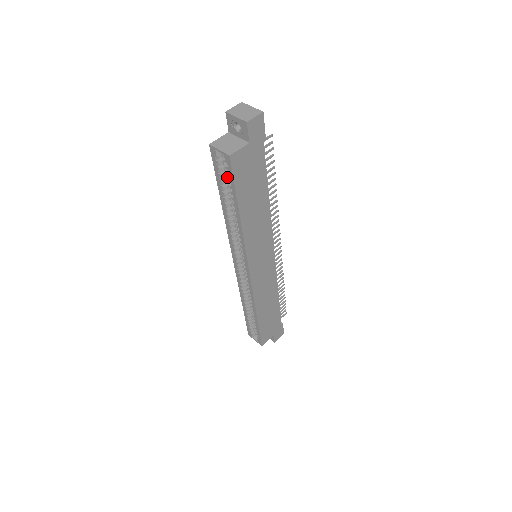
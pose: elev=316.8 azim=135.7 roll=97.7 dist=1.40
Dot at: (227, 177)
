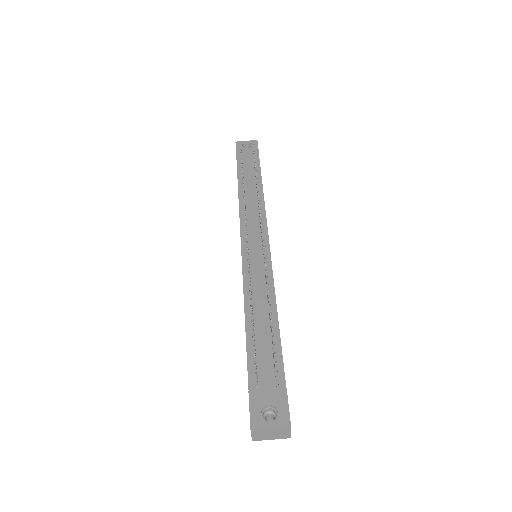
Dot at: occluded
